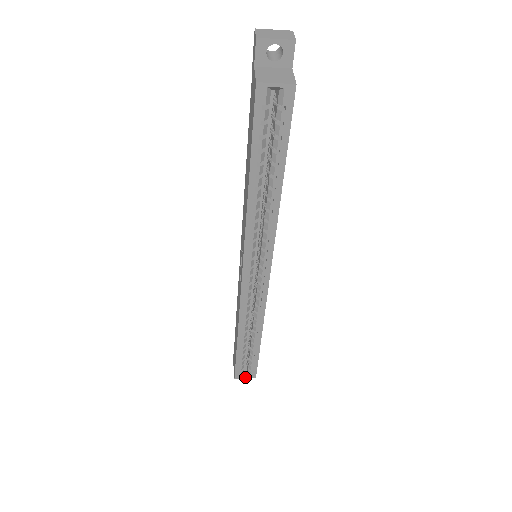
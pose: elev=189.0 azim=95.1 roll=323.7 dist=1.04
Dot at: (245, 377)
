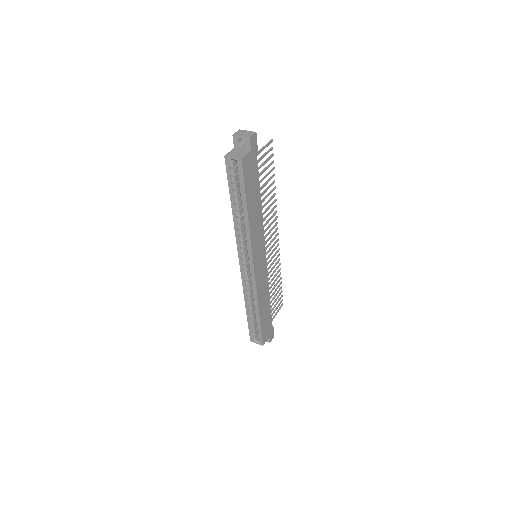
Dot at: (256, 342)
